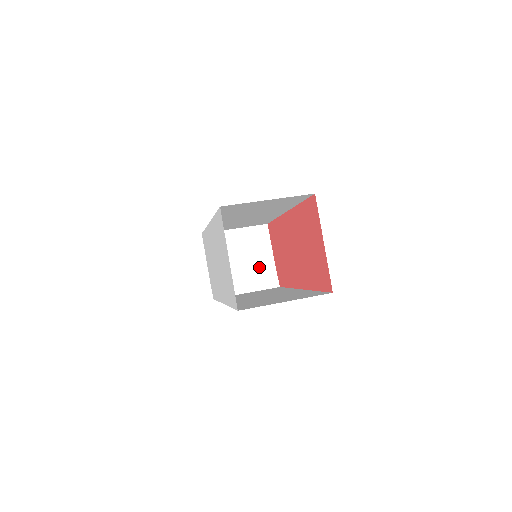
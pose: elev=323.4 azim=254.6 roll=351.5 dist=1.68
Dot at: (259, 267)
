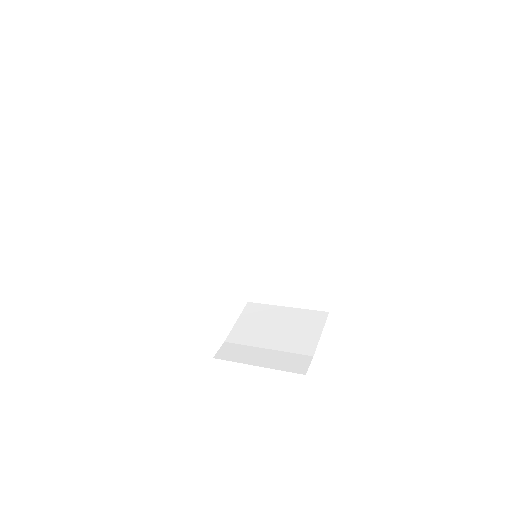
Dot at: (292, 348)
